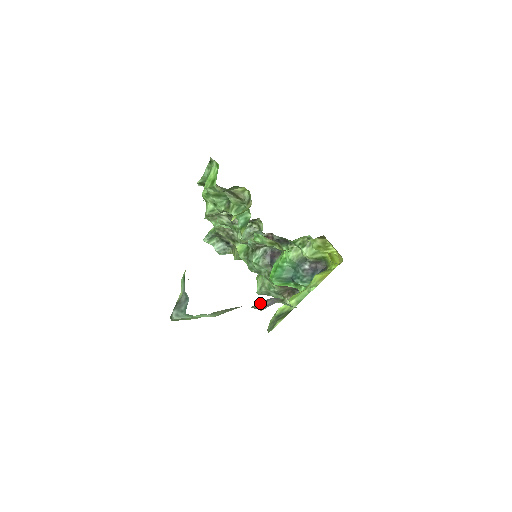
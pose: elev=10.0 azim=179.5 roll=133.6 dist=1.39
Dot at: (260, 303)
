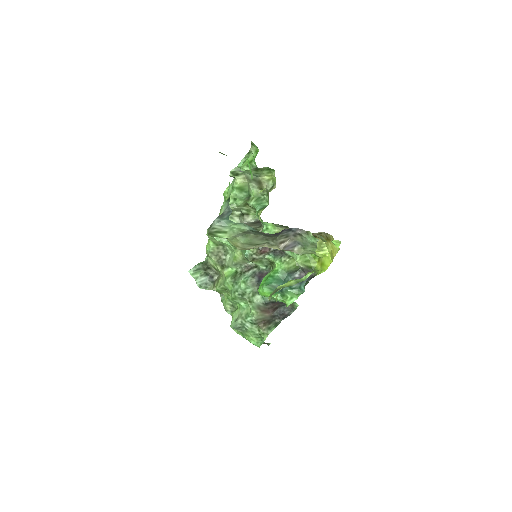
Dot at: (285, 238)
